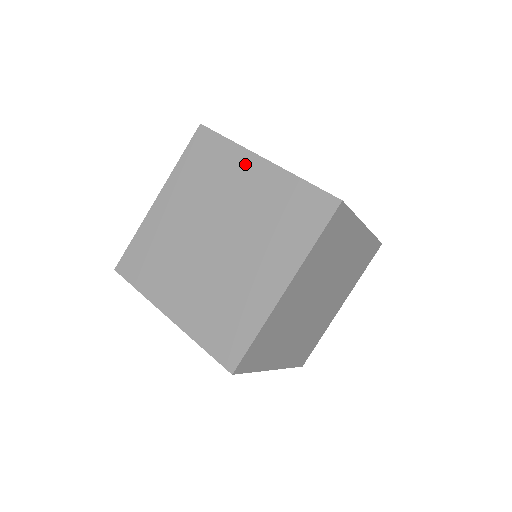
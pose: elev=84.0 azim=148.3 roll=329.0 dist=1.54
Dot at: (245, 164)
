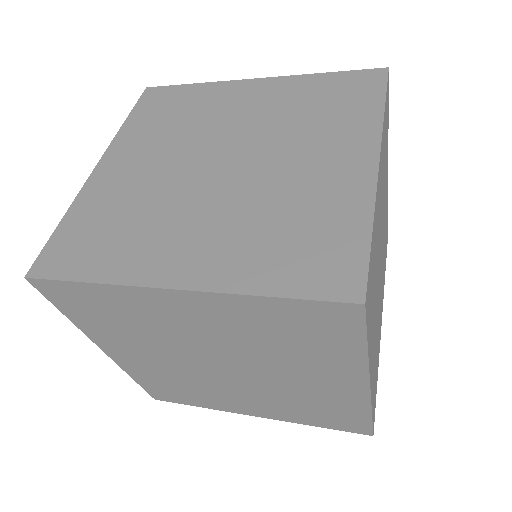
Dot at: (155, 302)
